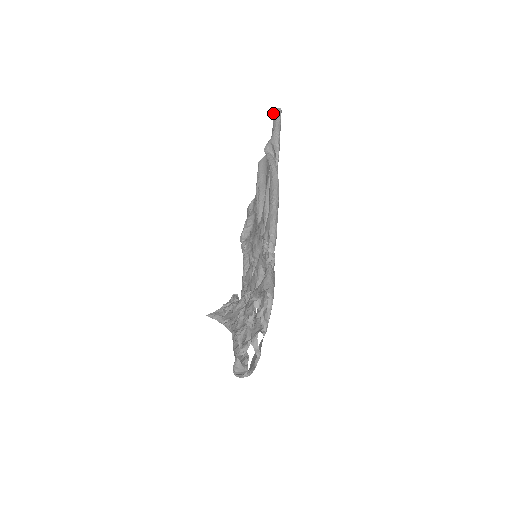
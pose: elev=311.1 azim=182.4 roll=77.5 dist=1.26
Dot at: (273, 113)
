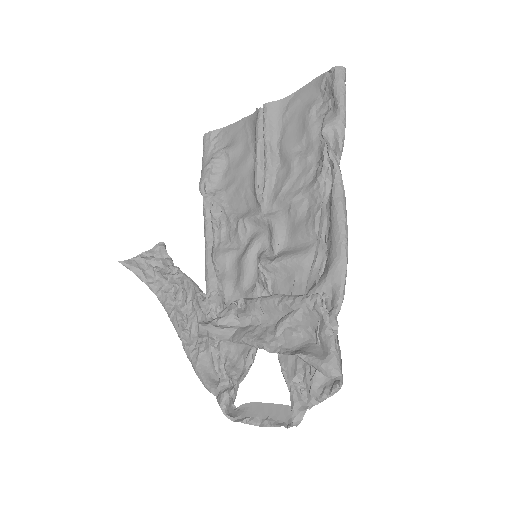
Dot at: (336, 71)
